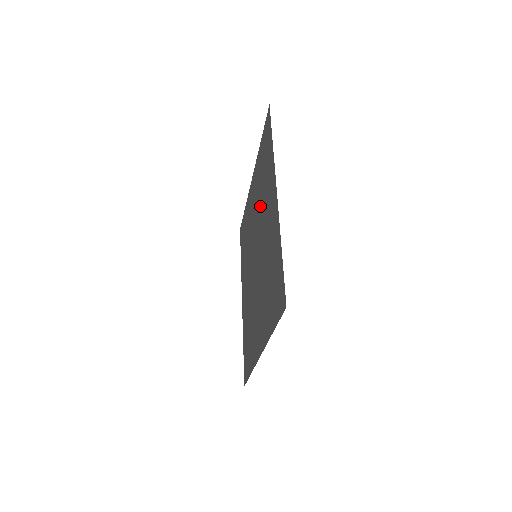
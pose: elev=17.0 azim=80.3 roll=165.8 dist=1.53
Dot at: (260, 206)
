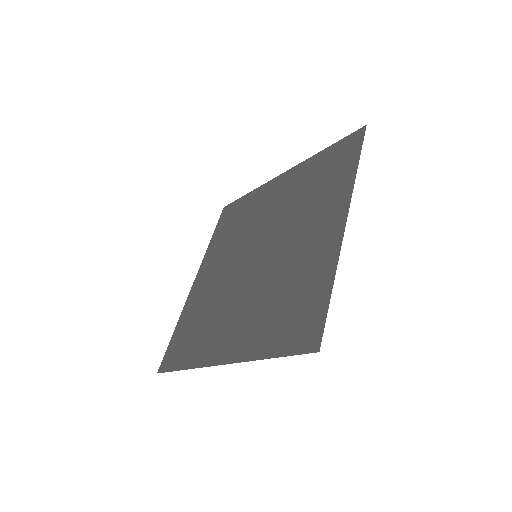
Dot at: (293, 212)
